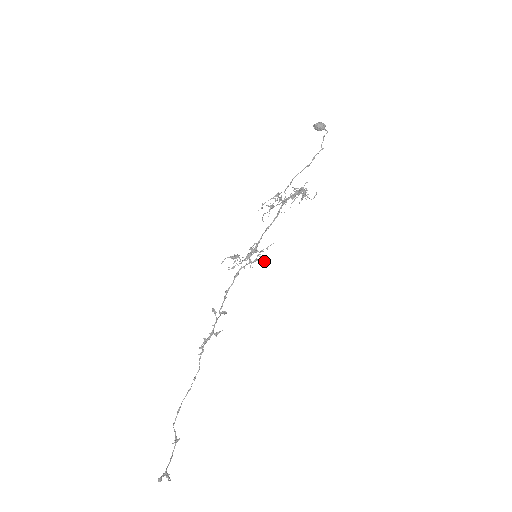
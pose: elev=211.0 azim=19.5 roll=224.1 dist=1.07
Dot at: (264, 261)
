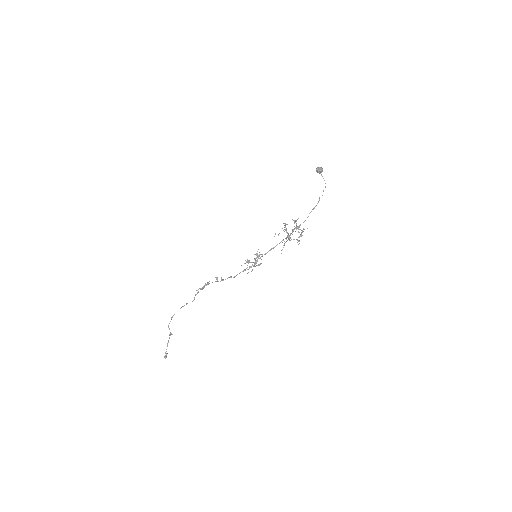
Dot at: occluded
